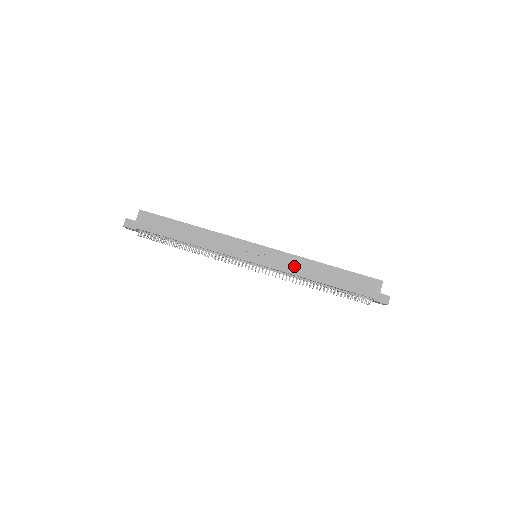
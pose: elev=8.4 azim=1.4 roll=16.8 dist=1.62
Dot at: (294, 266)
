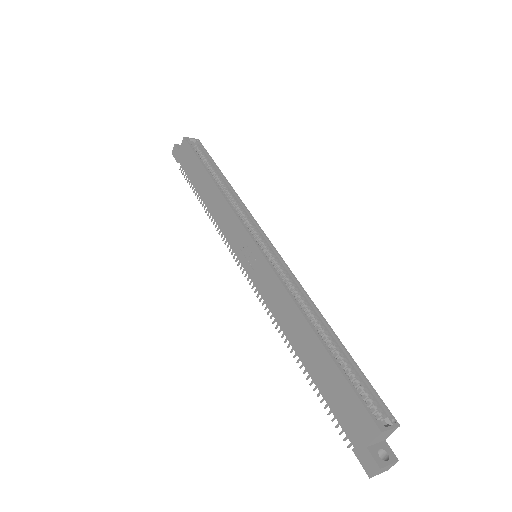
Dot at: (277, 302)
